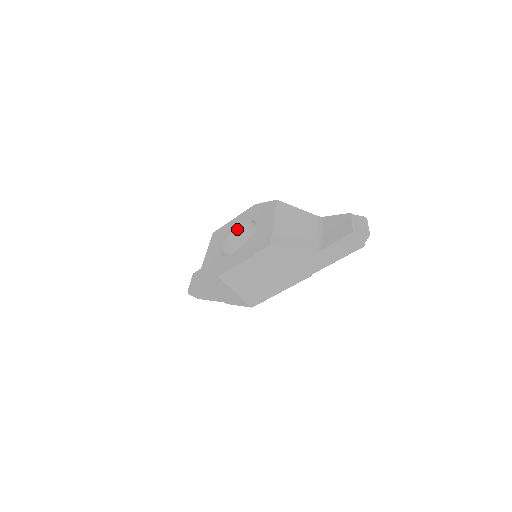
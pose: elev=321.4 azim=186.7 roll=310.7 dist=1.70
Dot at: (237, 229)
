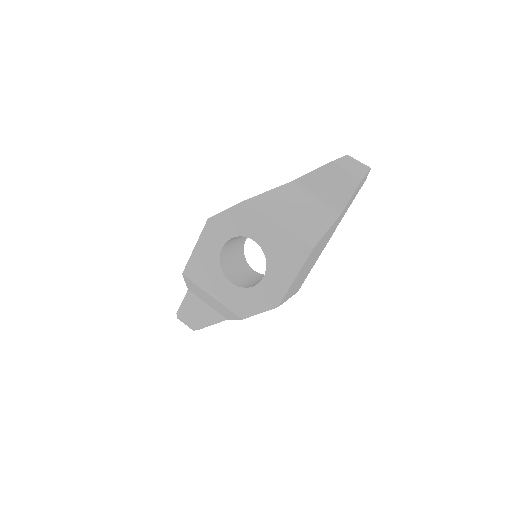
Dot at: (220, 254)
